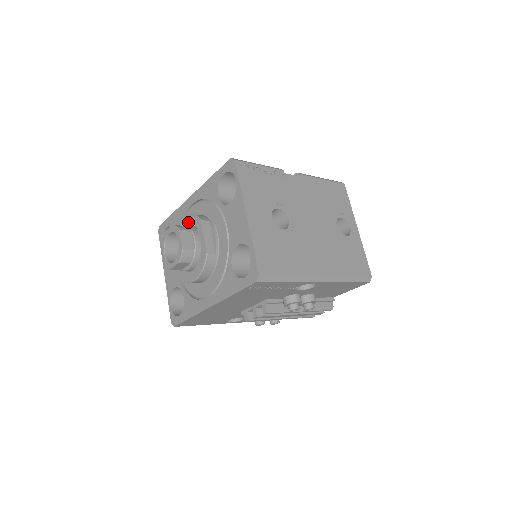
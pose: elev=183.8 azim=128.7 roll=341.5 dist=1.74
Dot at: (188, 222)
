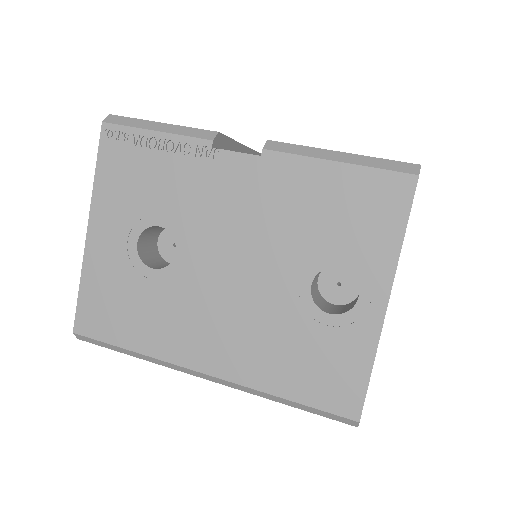
Dot at: occluded
